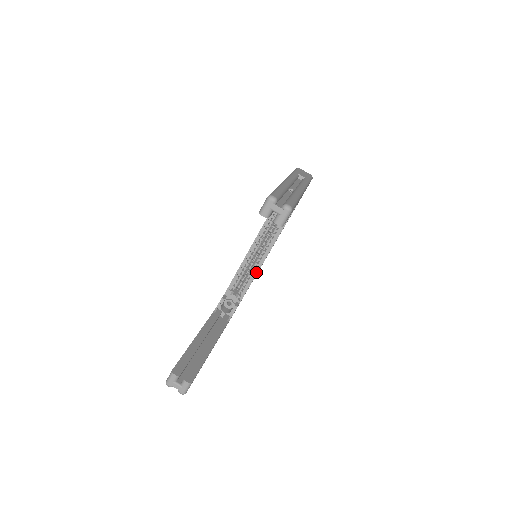
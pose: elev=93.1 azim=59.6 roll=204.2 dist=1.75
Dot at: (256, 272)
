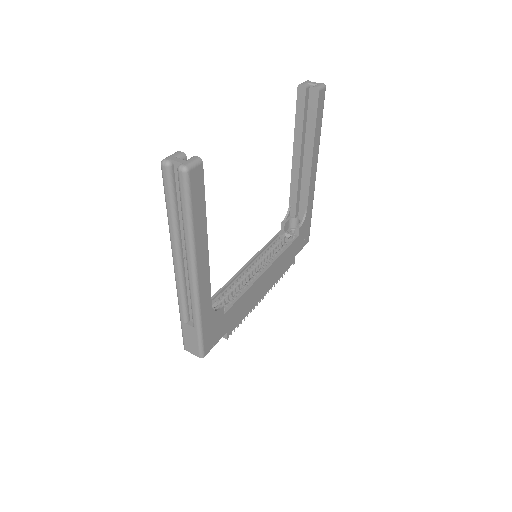
Dot at: (251, 283)
